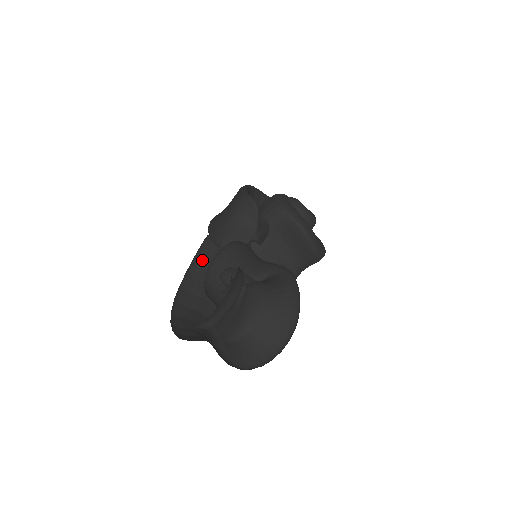
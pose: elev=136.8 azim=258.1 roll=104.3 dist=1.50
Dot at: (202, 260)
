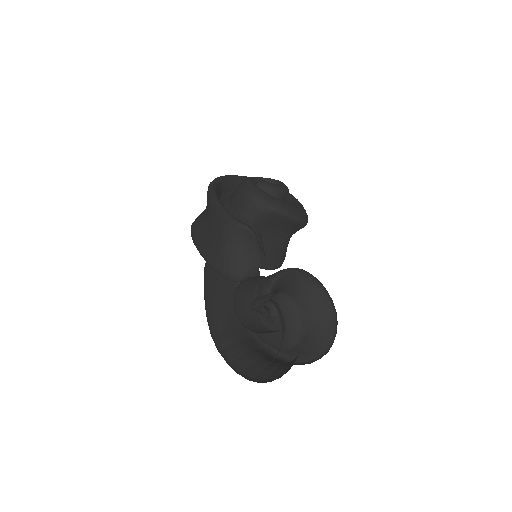
Dot at: (209, 284)
